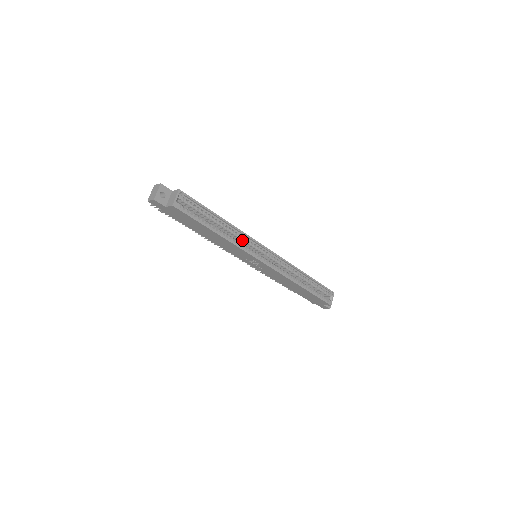
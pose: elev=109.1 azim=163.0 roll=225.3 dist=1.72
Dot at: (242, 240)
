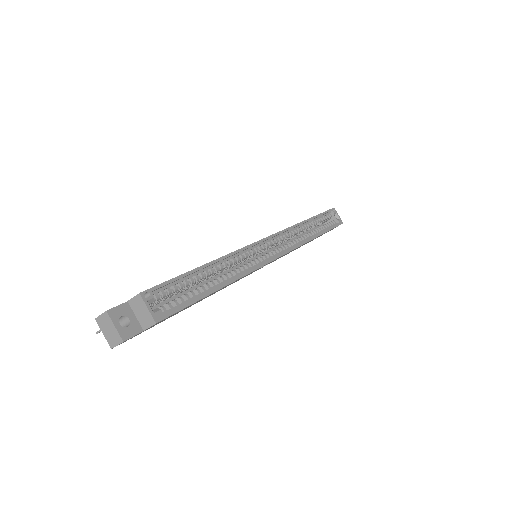
Dot at: (241, 260)
